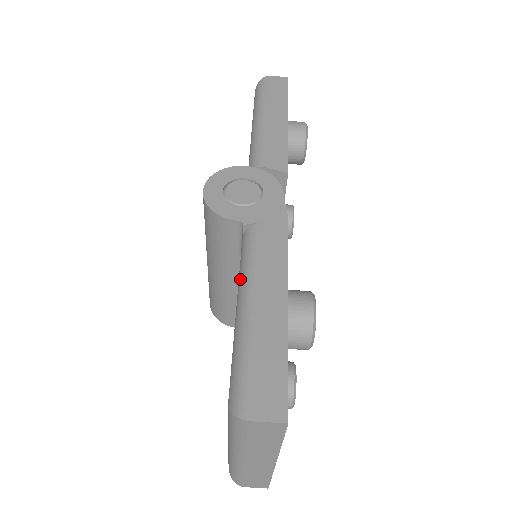
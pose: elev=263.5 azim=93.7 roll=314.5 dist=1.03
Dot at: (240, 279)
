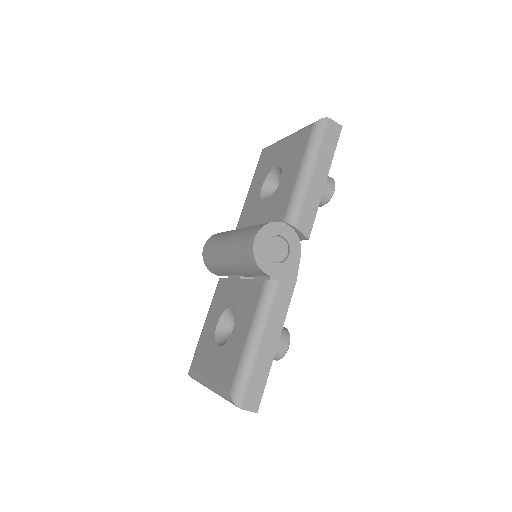
Dot at: (256, 317)
